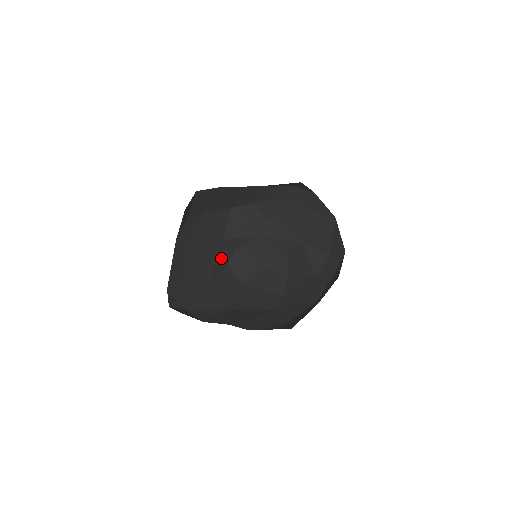
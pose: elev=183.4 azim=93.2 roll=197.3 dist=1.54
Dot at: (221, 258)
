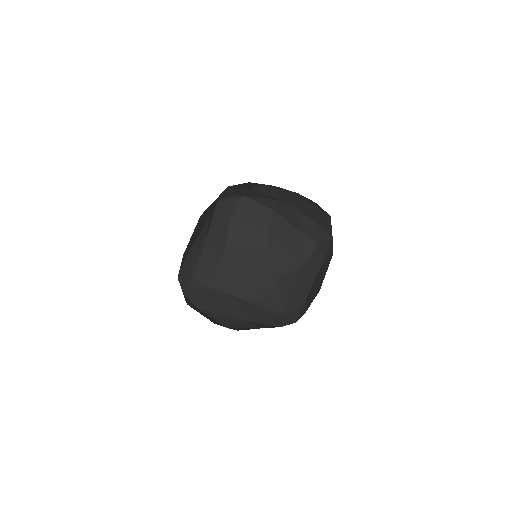
Dot at: (213, 208)
